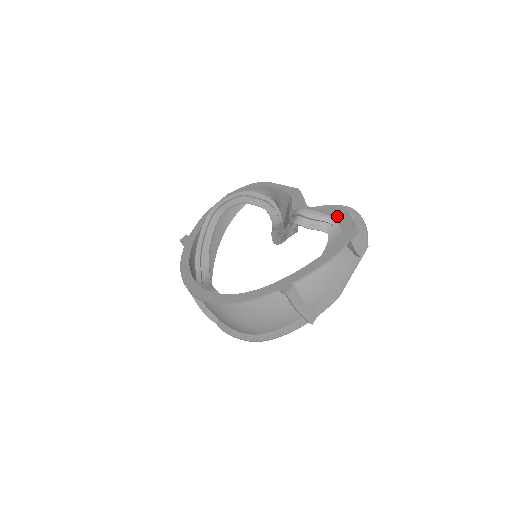
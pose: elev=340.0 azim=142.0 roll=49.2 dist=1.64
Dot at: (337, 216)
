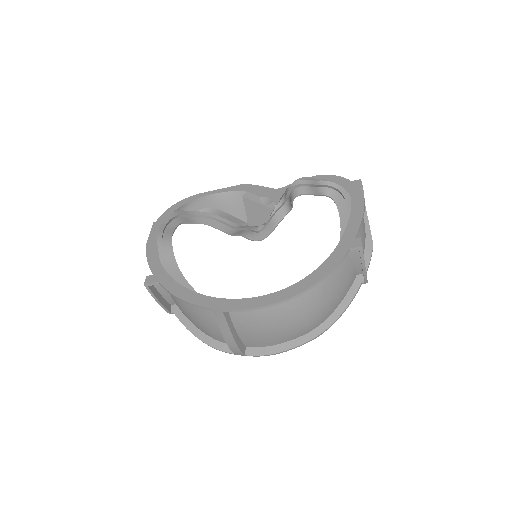
Dot at: occluded
